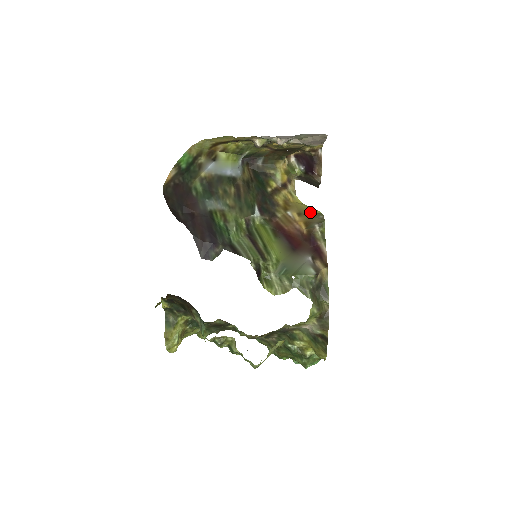
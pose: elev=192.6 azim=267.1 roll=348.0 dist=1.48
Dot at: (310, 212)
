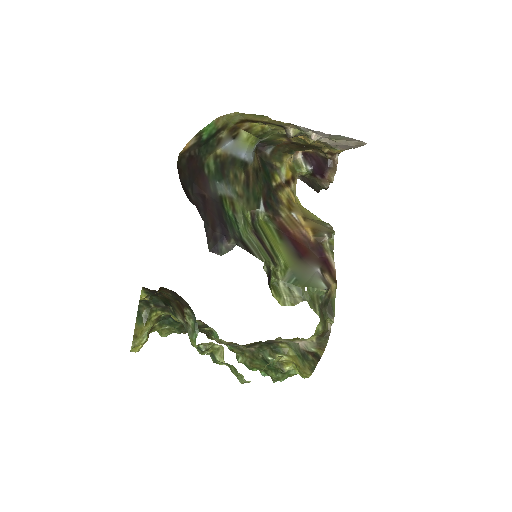
Dot at: (313, 218)
